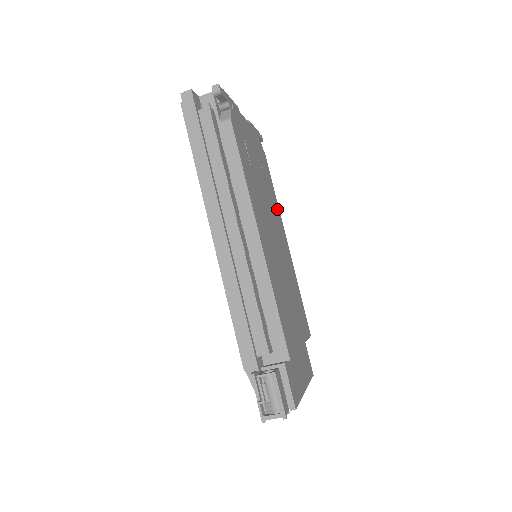
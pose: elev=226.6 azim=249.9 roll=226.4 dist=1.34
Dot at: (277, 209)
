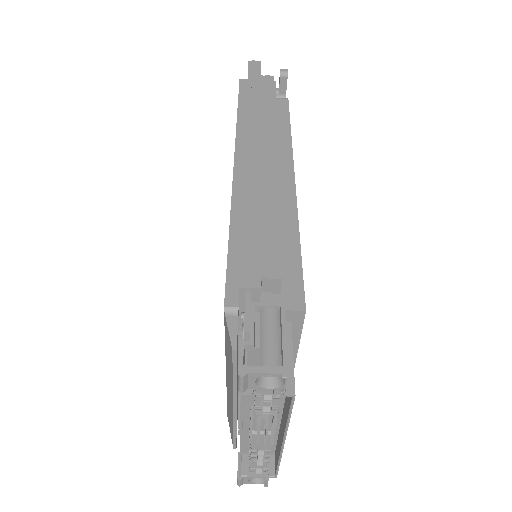
Dot at: occluded
